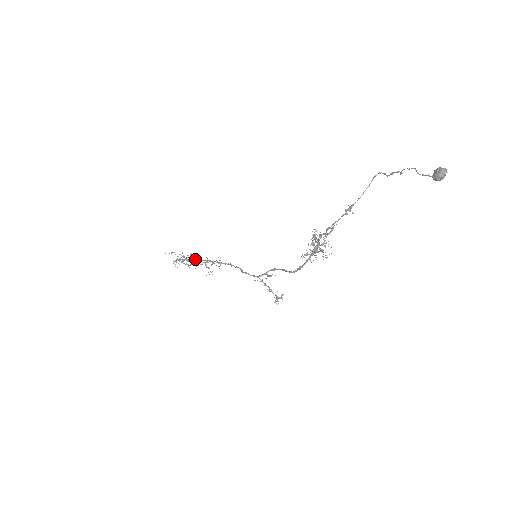
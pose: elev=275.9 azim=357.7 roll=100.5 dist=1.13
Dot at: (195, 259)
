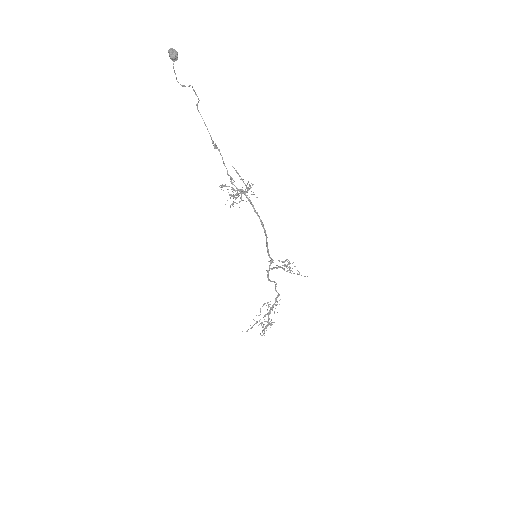
Dot at: (268, 317)
